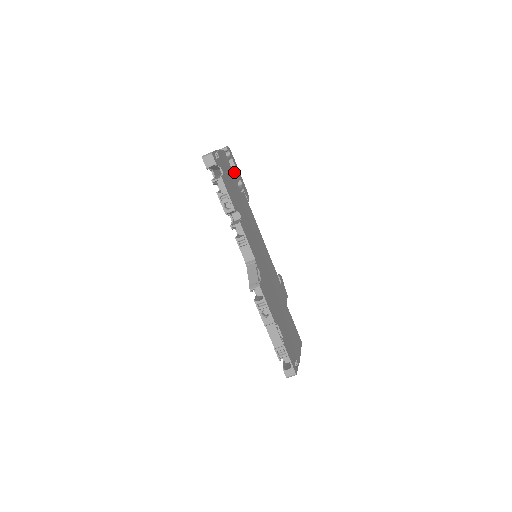
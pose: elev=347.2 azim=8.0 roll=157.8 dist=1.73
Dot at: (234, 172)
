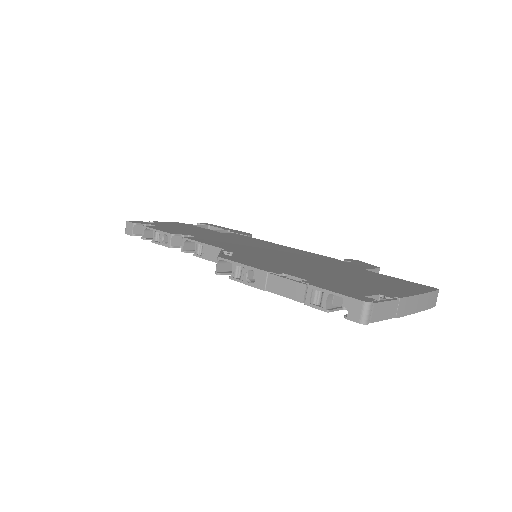
Dot at: occluded
